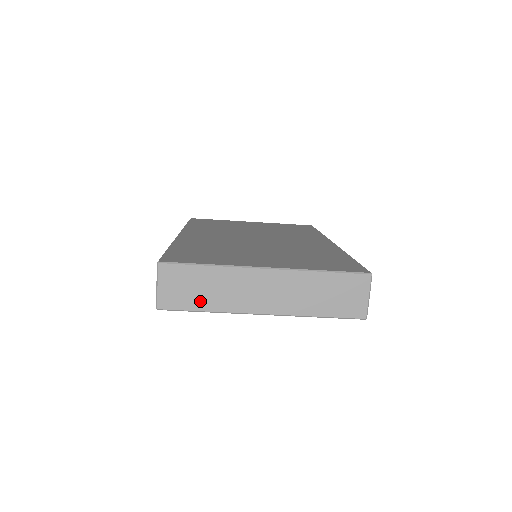
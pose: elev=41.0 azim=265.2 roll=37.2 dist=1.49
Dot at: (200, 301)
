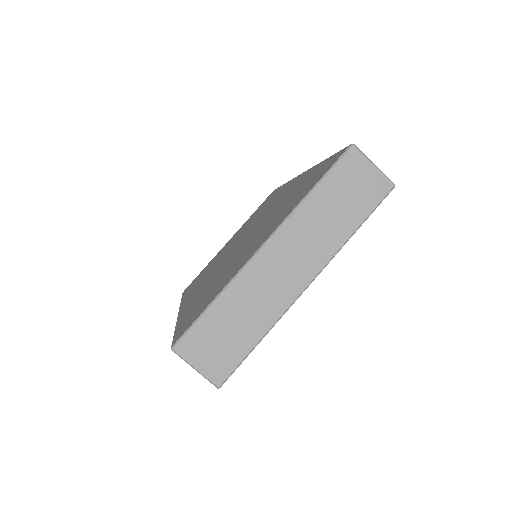
Dot at: (245, 338)
